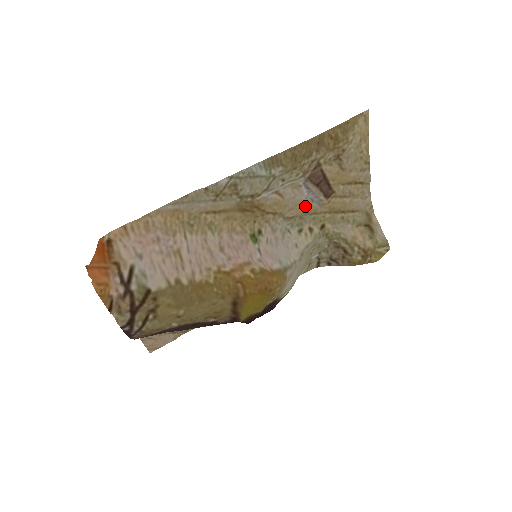
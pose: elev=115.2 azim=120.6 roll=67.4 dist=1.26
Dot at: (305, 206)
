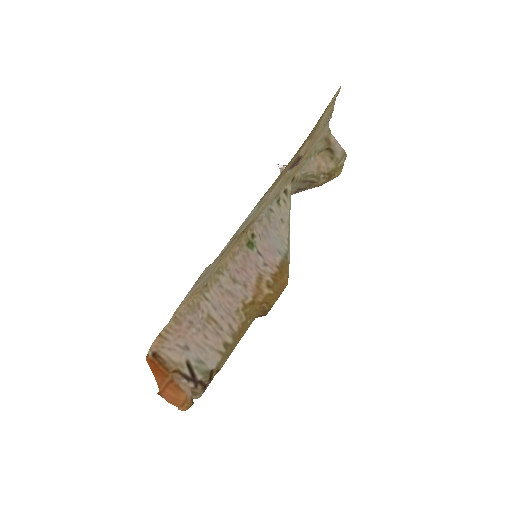
Dot at: (281, 183)
